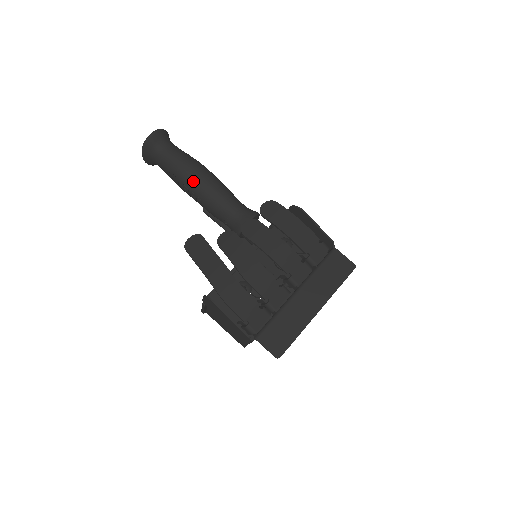
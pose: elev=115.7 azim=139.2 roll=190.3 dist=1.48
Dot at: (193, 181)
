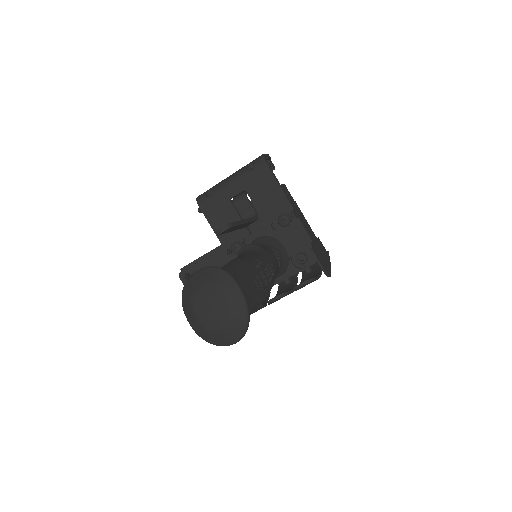
Dot at: occluded
